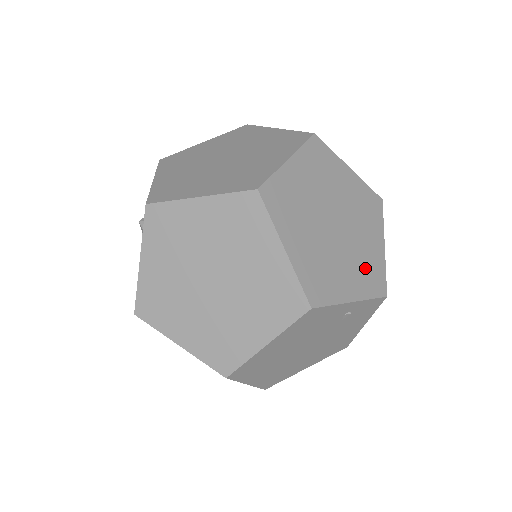
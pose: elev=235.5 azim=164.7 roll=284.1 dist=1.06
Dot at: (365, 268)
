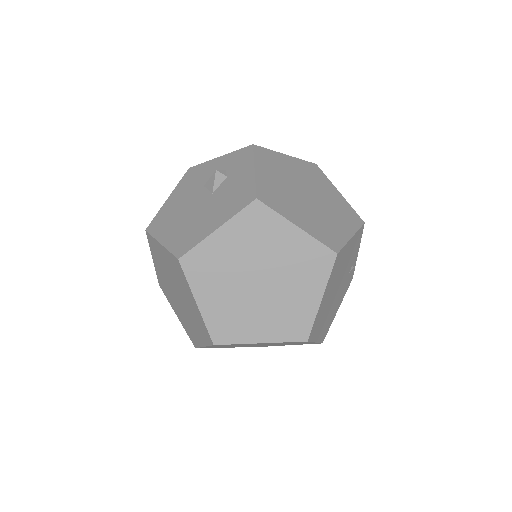
Dot at: occluded
